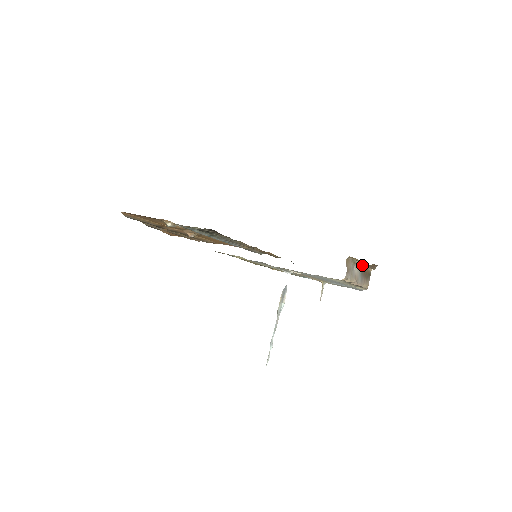
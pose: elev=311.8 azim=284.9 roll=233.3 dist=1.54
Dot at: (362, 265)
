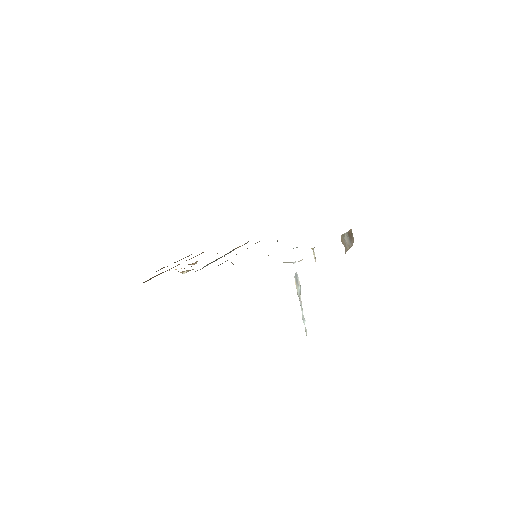
Dot at: (347, 232)
